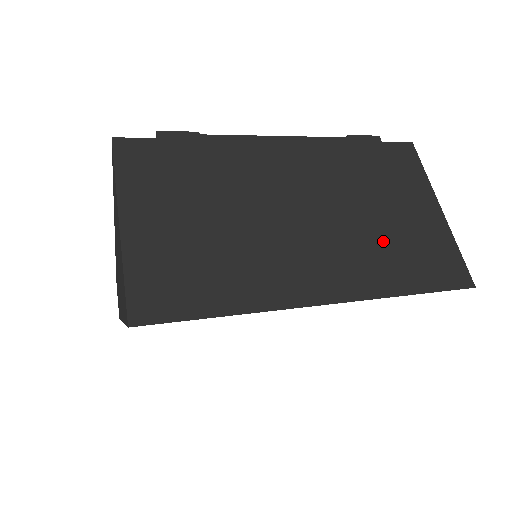
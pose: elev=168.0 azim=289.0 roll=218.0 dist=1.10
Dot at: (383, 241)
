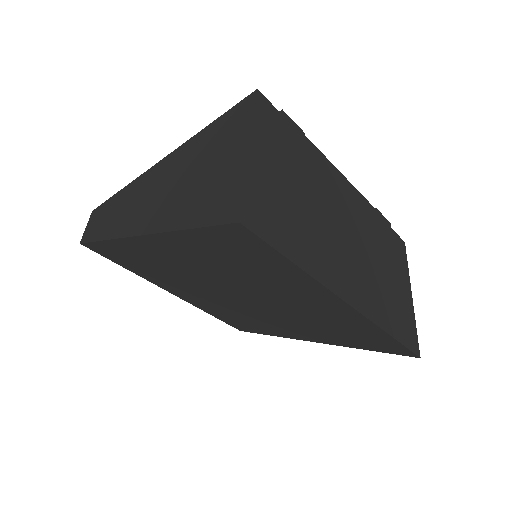
Dot at: (383, 289)
